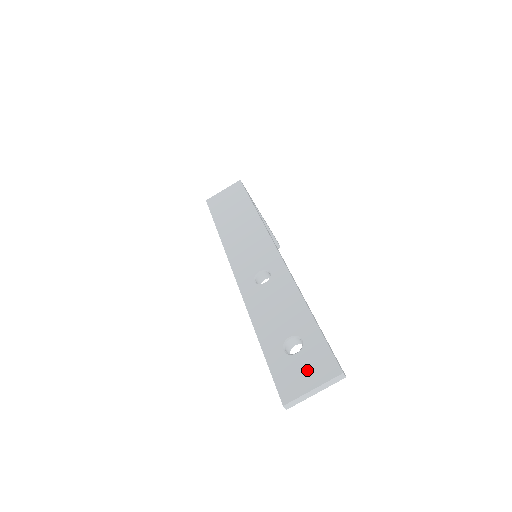
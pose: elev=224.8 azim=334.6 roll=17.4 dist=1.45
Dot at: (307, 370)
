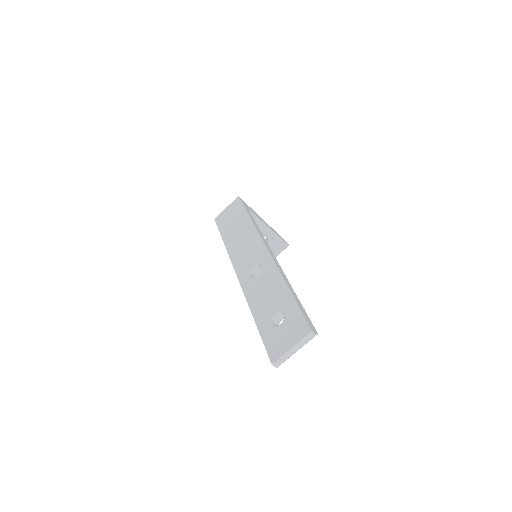
Dot at: (287, 335)
